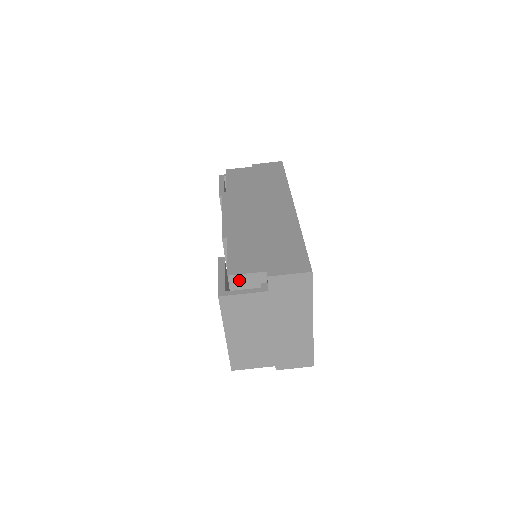
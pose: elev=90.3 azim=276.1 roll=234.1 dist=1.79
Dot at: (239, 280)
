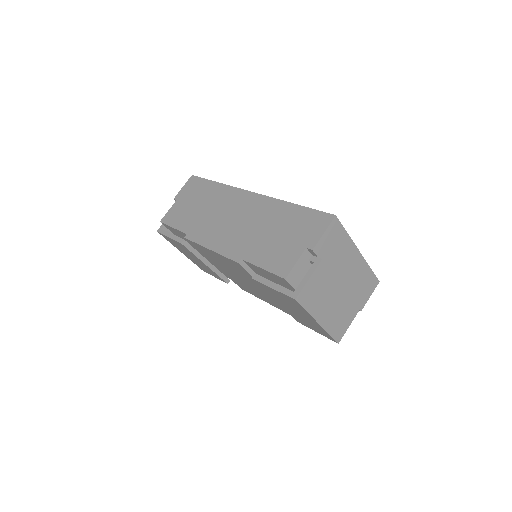
Dot at: (294, 274)
